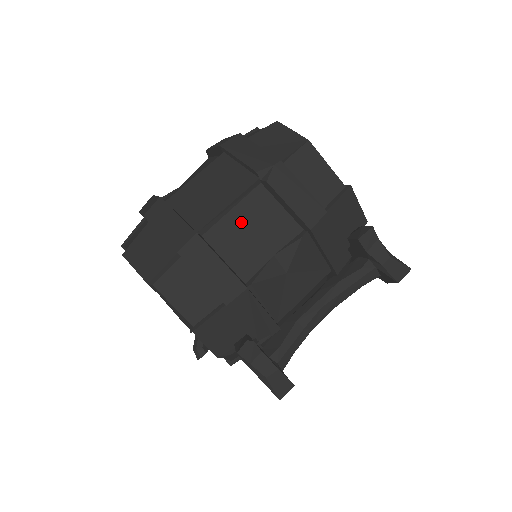
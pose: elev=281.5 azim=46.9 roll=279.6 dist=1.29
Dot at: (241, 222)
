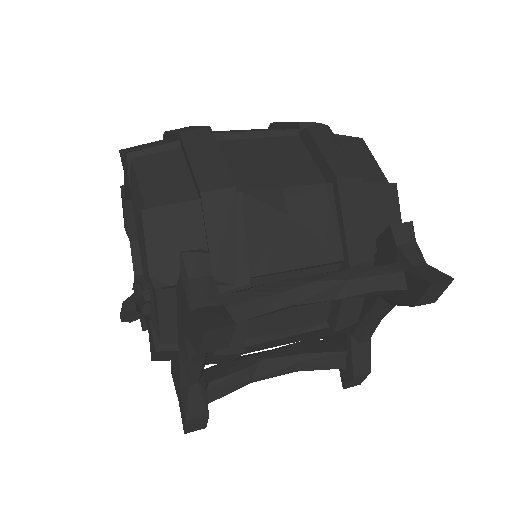
Dot at: (261, 150)
